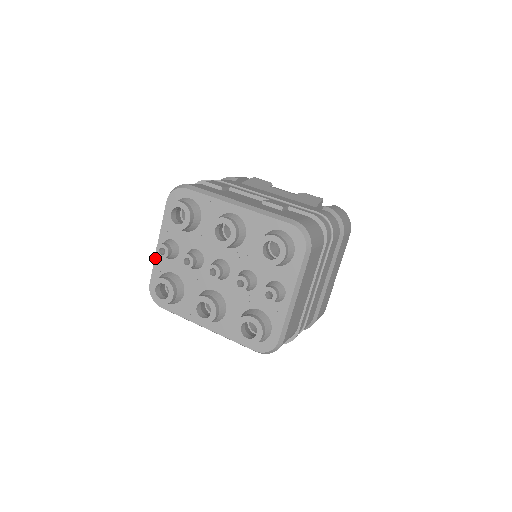
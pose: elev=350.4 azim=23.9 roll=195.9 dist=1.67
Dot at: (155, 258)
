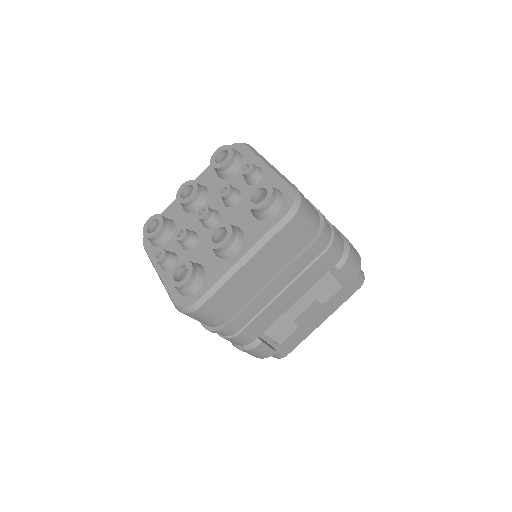
Dot at: (163, 282)
